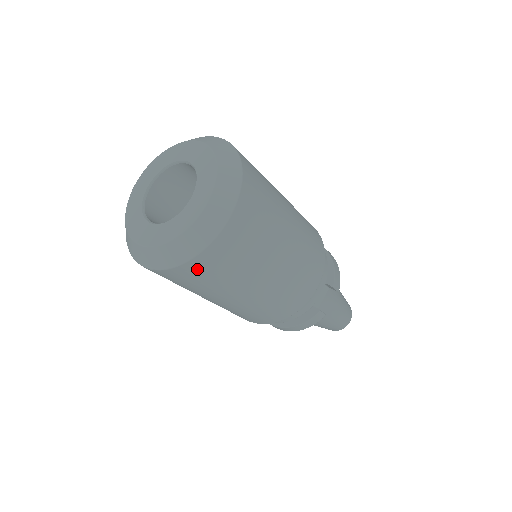
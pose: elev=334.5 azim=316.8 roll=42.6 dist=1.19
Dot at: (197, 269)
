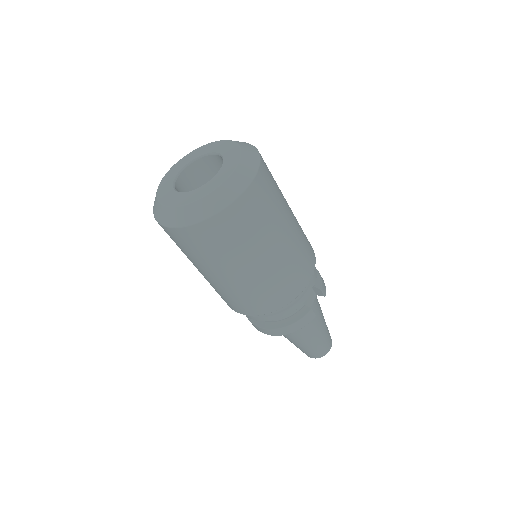
Dot at: (223, 224)
